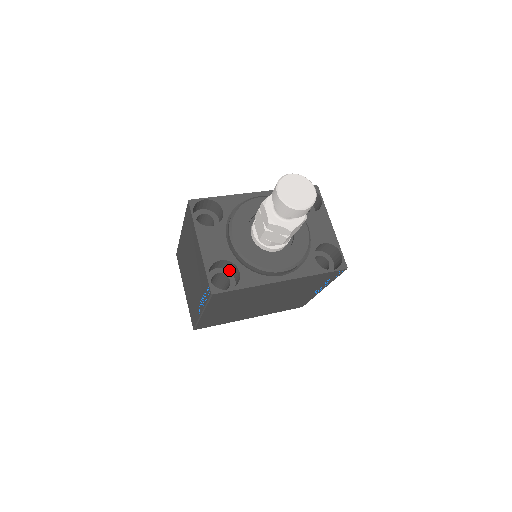
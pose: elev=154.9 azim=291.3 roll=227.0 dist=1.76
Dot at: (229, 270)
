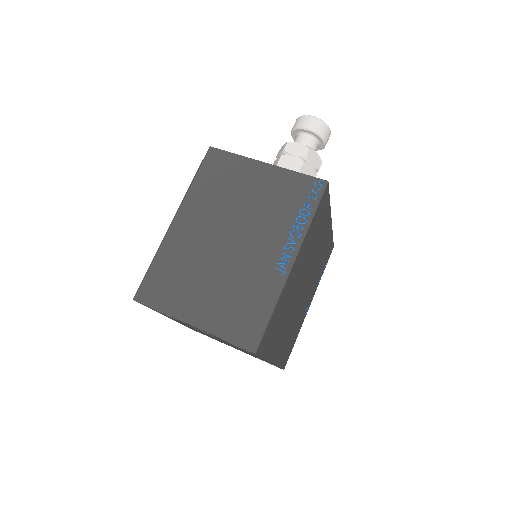
Dot at: occluded
